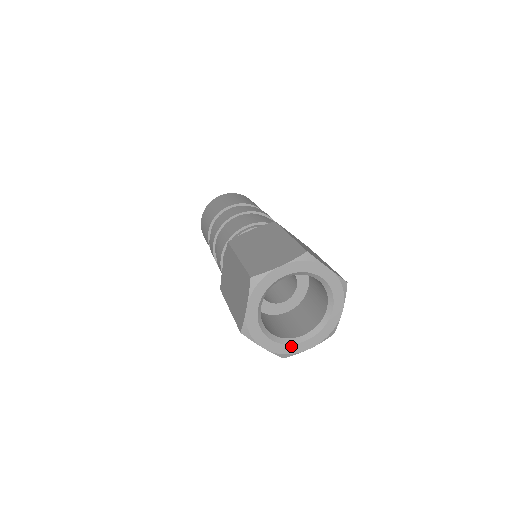
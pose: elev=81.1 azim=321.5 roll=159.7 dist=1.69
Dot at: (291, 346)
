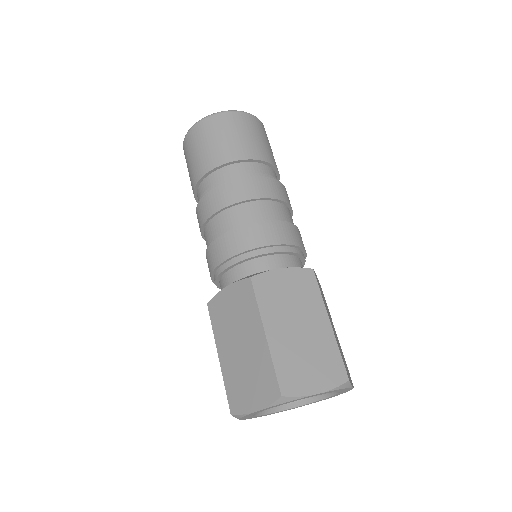
Dot at: occluded
